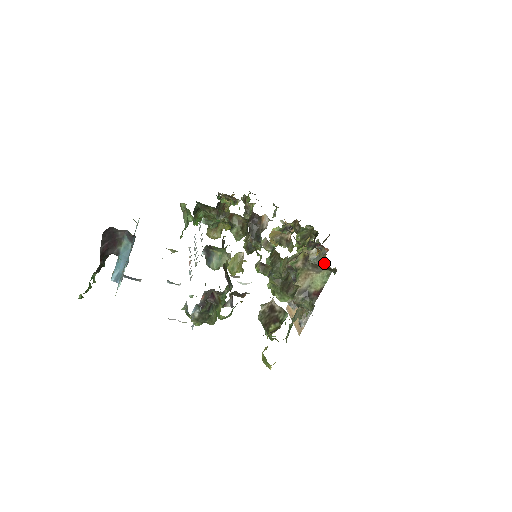
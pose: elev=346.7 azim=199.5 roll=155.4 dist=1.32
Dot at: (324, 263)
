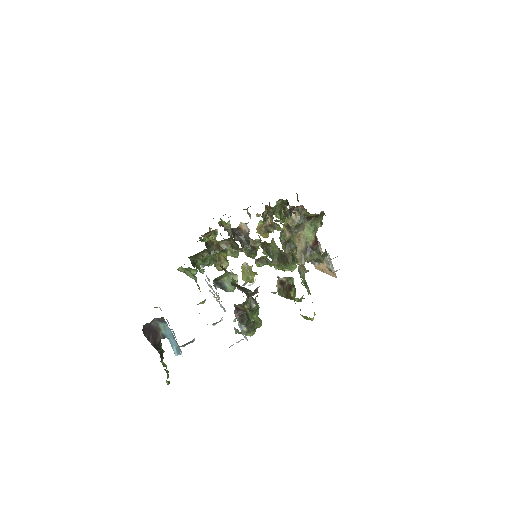
Dot at: (311, 216)
